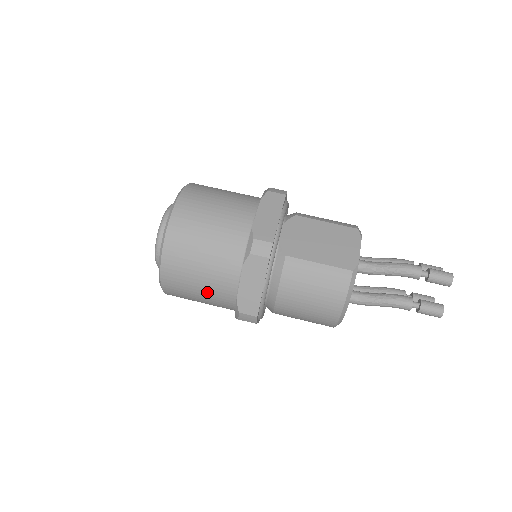
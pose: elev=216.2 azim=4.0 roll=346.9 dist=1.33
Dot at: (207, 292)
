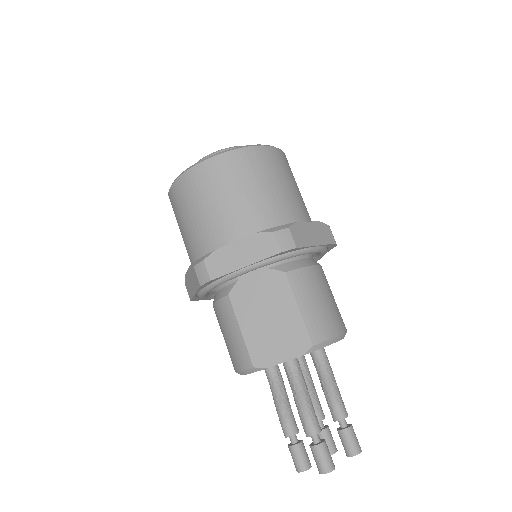
Dot at: occluded
